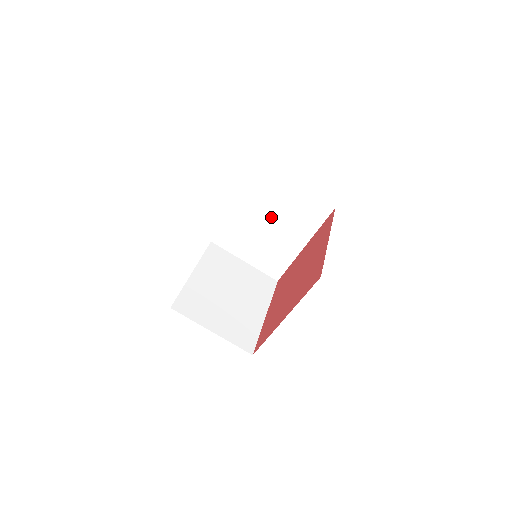
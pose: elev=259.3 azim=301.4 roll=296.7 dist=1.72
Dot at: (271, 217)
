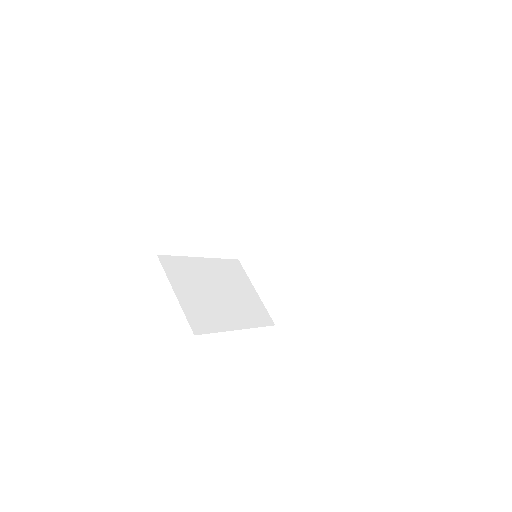
Dot at: (296, 250)
